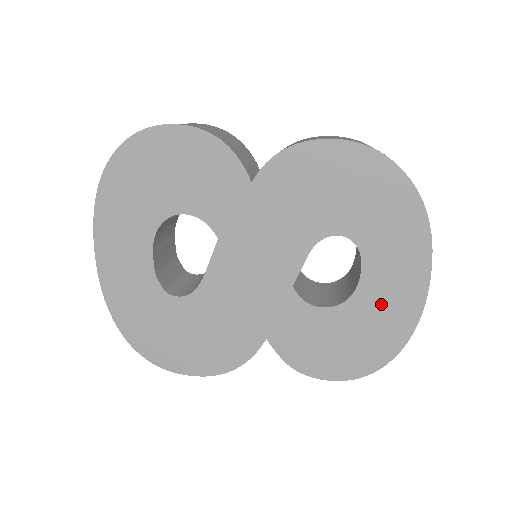
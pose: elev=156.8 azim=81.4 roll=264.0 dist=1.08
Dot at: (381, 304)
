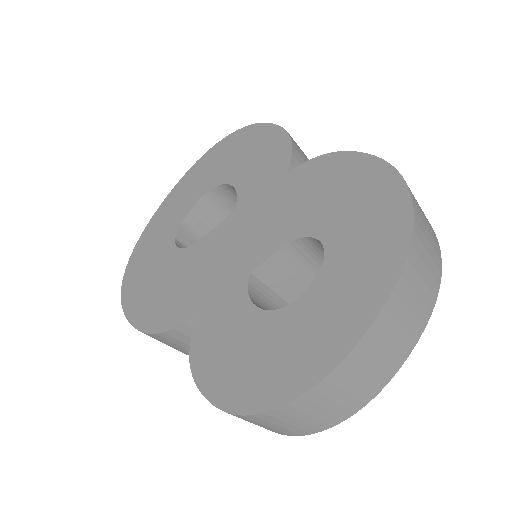
Dot at: (306, 330)
